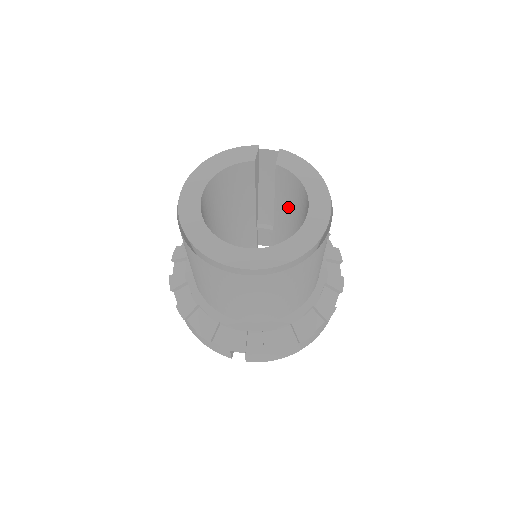
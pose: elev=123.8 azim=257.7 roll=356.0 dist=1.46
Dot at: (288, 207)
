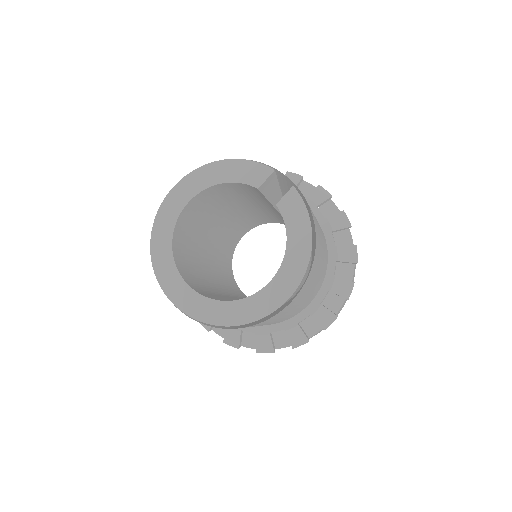
Dot at: occluded
